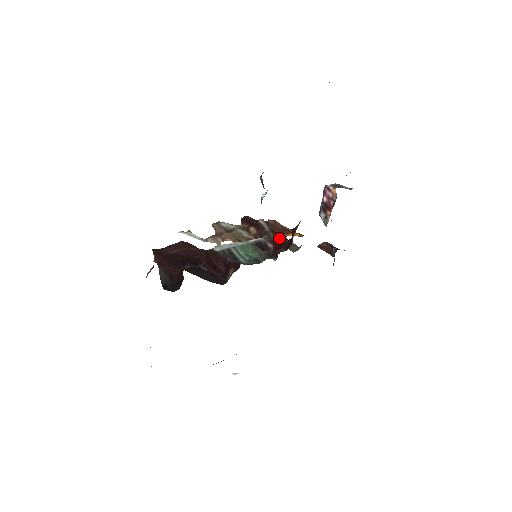
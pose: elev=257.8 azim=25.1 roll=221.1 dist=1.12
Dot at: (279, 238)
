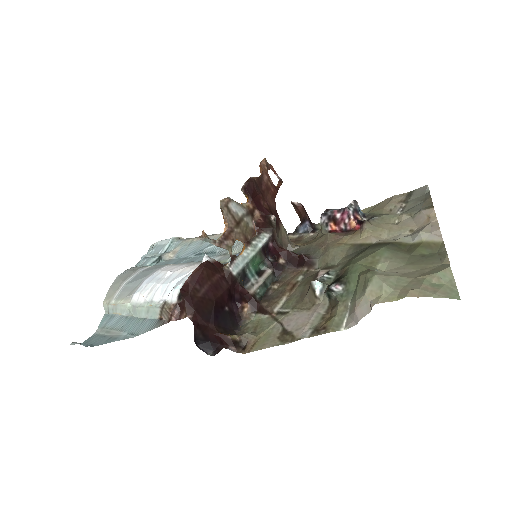
Dot at: (278, 230)
